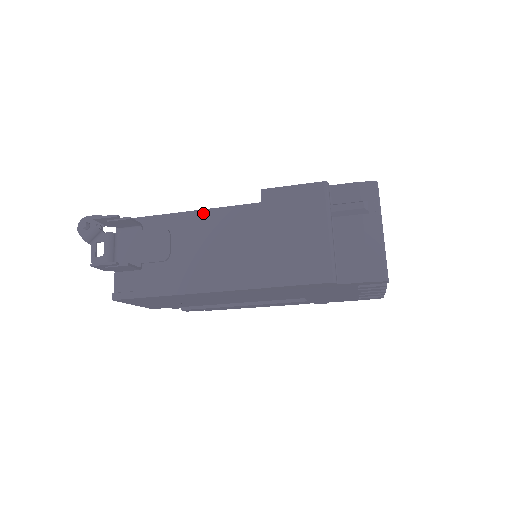
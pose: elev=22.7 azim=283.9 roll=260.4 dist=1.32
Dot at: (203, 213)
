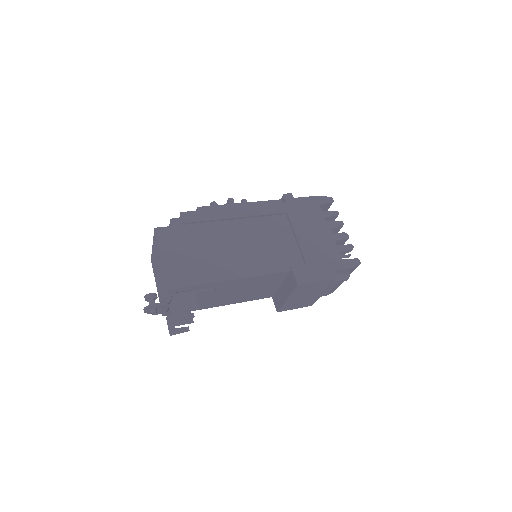
Dot at: (245, 279)
